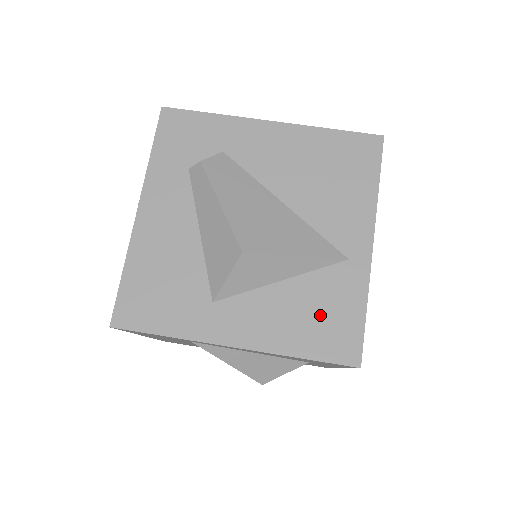
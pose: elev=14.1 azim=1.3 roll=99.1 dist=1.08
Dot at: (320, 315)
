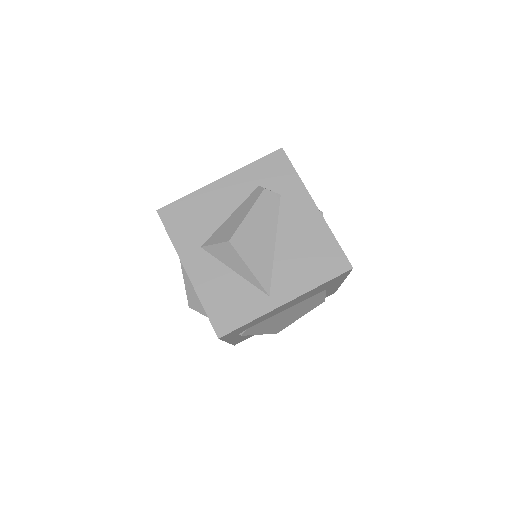
Dot at: (231, 302)
